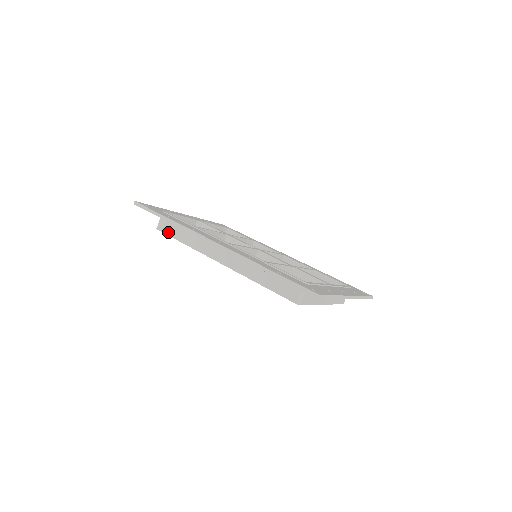
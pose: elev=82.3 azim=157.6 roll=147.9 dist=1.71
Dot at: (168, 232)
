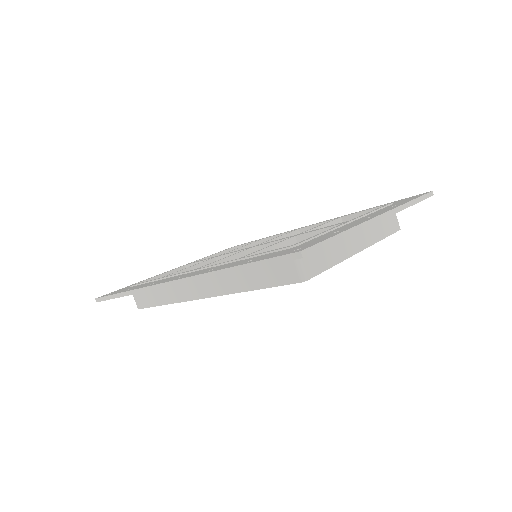
Dot at: (146, 304)
